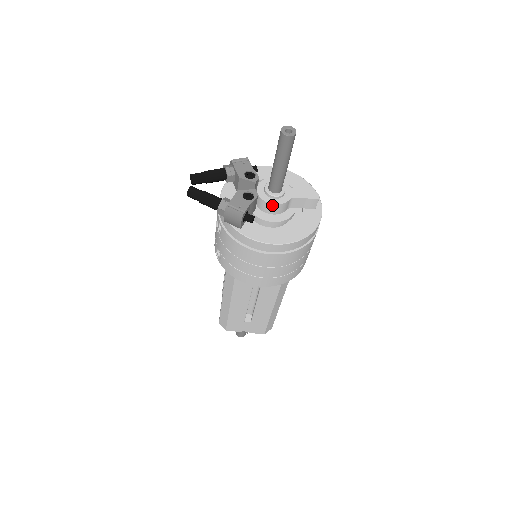
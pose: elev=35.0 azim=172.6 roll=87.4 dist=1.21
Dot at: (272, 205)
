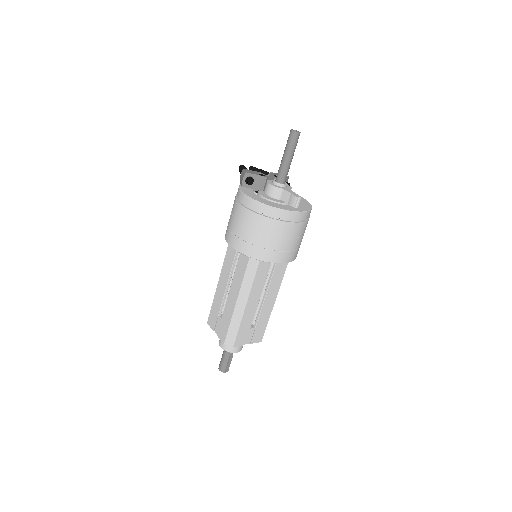
Dot at: (269, 184)
